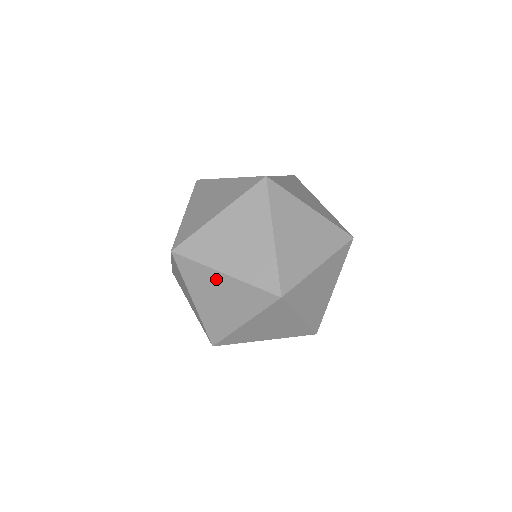
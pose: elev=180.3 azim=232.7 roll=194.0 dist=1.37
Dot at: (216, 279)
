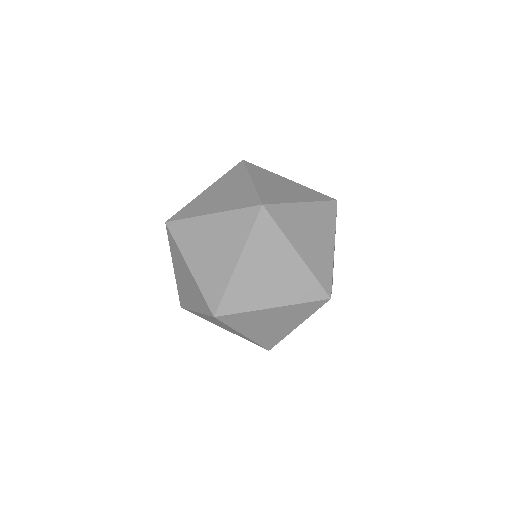
Dot at: (205, 225)
